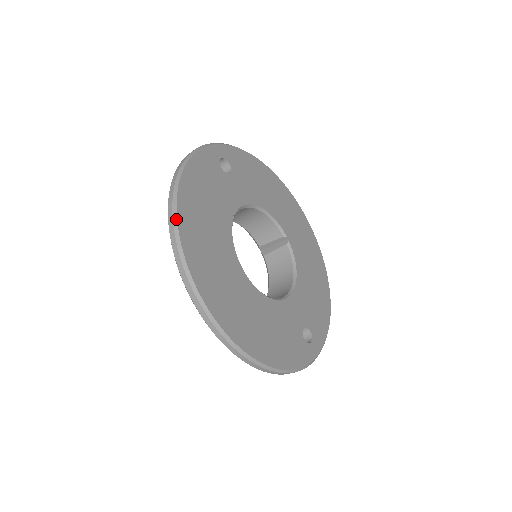
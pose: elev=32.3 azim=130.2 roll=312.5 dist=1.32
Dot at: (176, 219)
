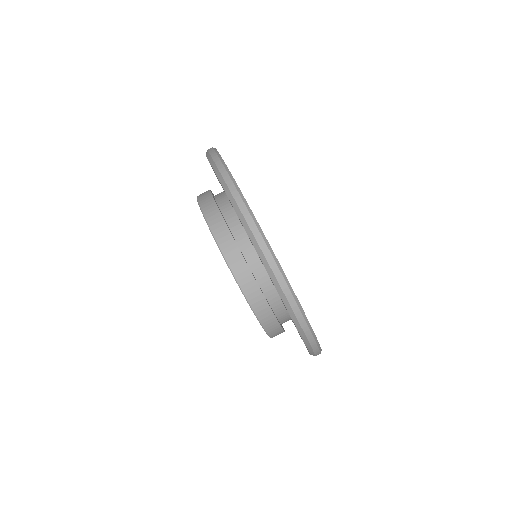
Dot at: (217, 151)
